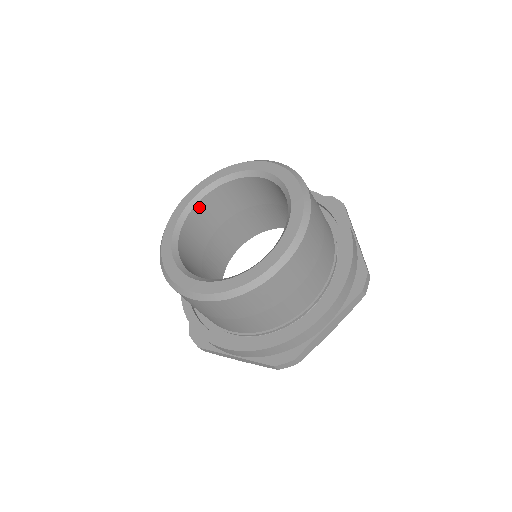
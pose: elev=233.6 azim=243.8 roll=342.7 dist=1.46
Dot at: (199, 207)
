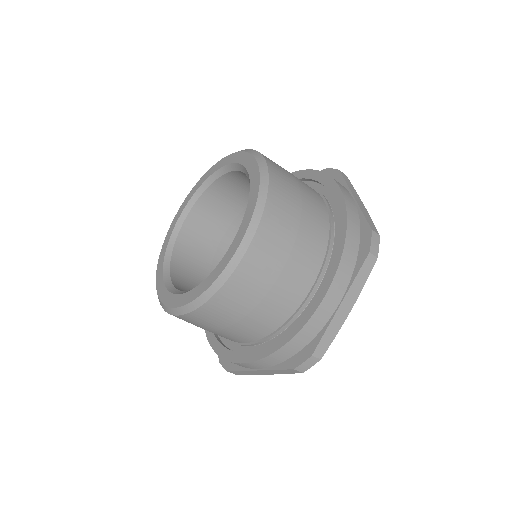
Dot at: (188, 225)
